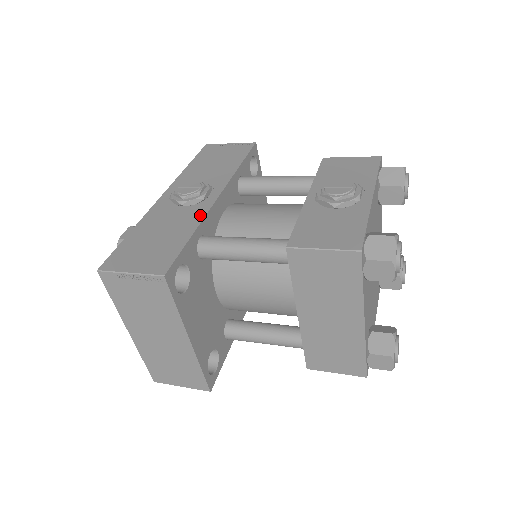
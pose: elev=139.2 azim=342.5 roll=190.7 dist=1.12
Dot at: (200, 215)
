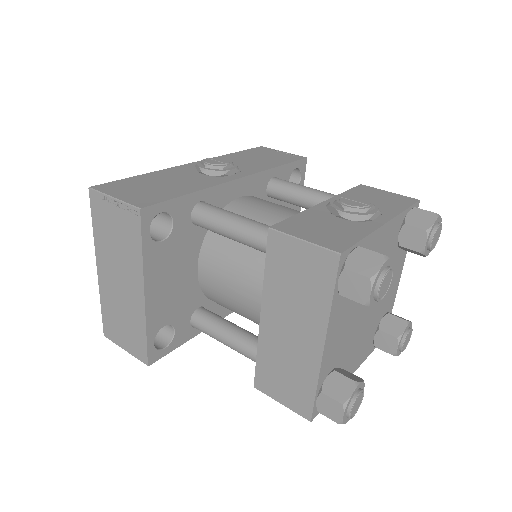
Dot at: (212, 183)
